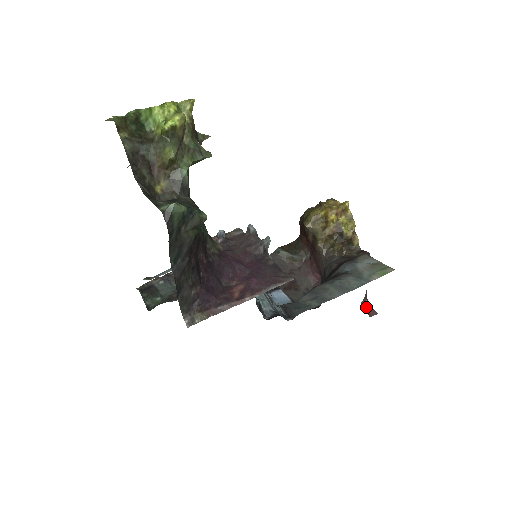
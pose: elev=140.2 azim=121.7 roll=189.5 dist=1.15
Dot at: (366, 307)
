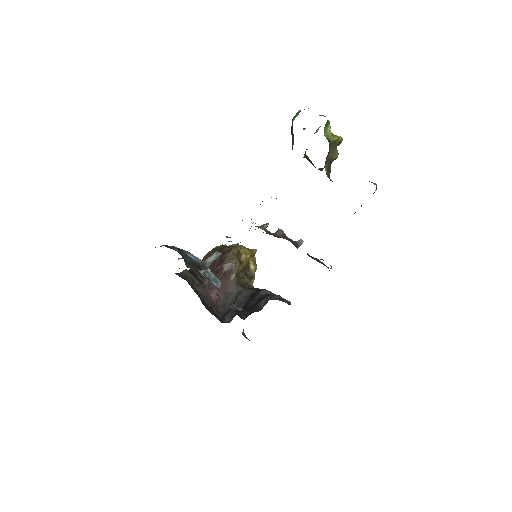
Dot at: (243, 334)
